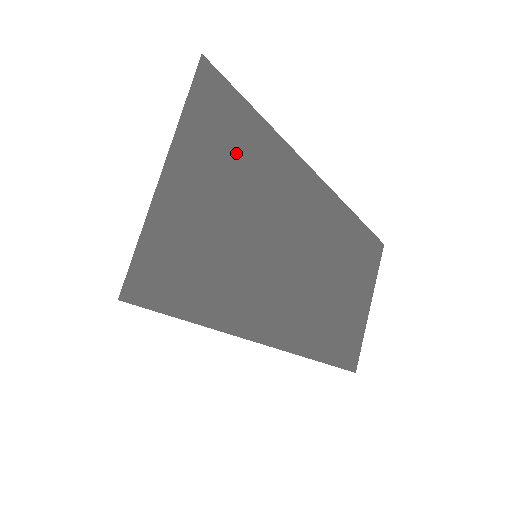
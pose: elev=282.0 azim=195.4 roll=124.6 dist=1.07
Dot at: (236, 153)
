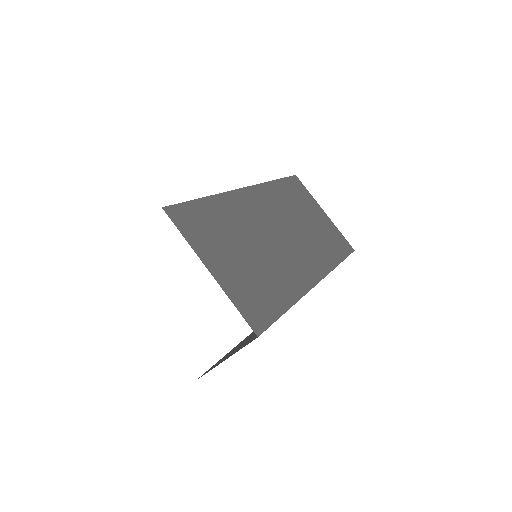
Dot at: (214, 227)
